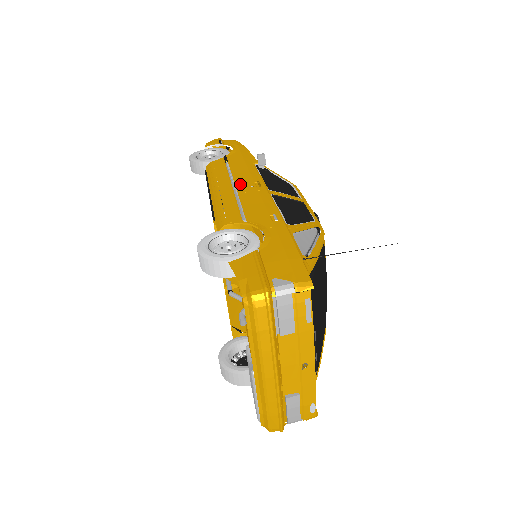
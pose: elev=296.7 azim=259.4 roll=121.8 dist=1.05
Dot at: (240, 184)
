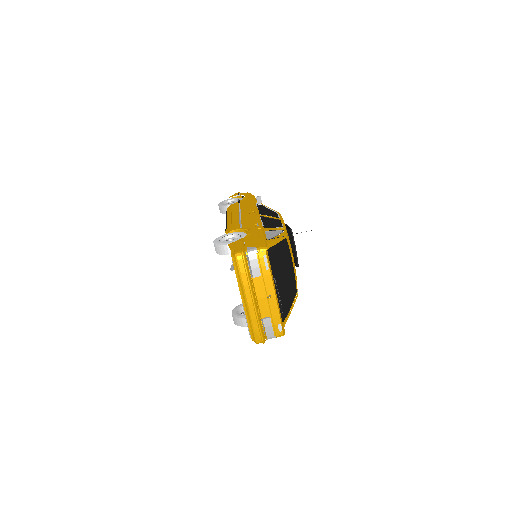
Dot at: (244, 213)
